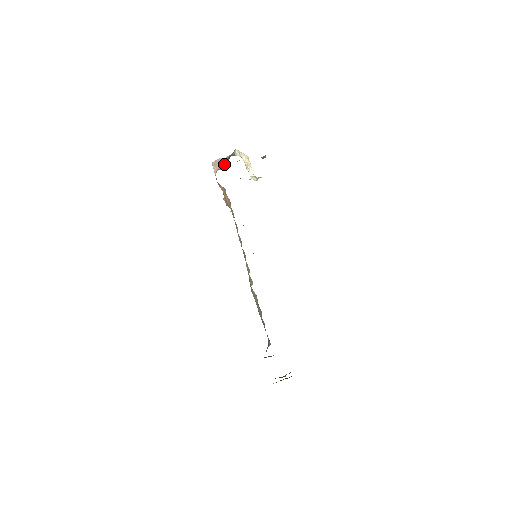
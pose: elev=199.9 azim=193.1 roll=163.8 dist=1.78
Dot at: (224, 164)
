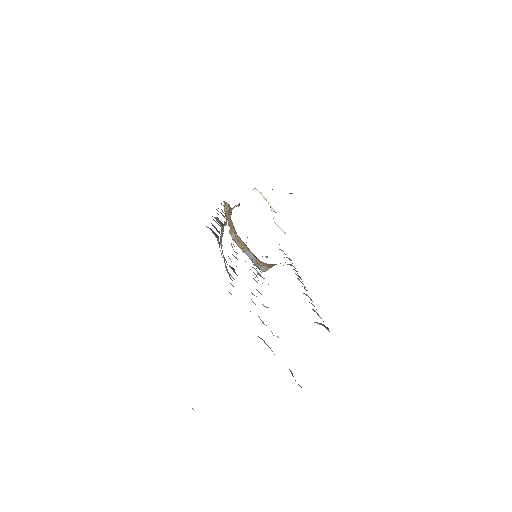
Dot at: (239, 204)
